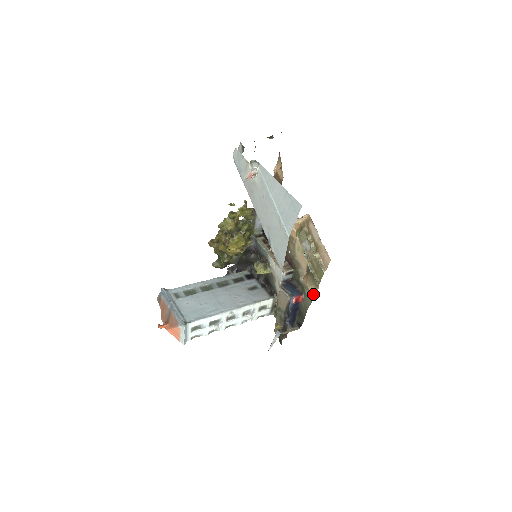
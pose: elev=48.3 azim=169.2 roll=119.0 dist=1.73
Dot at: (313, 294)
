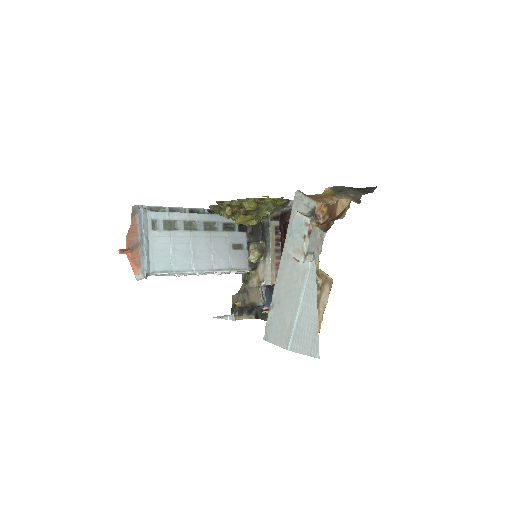
Dot at: occluded
